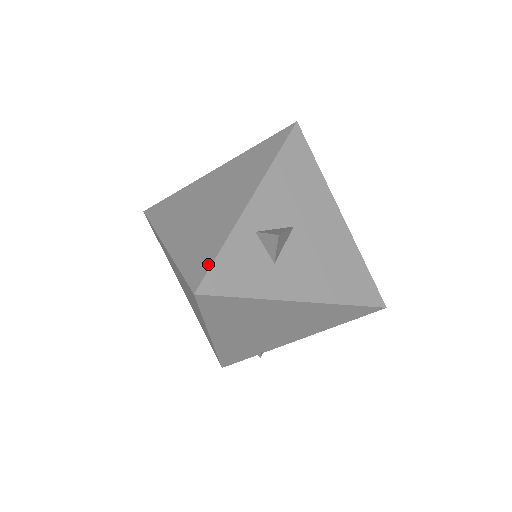
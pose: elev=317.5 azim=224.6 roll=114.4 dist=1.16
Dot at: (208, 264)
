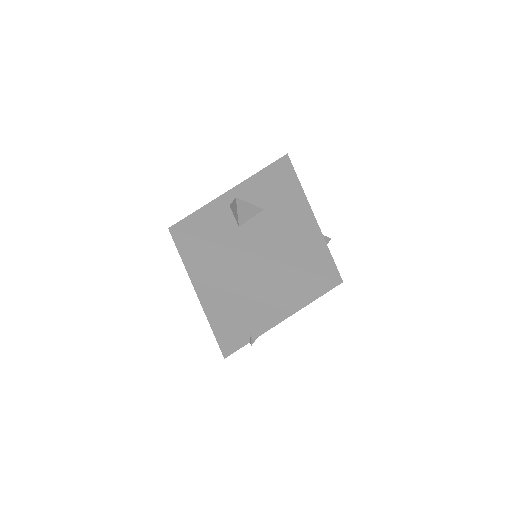
Dot at: (187, 217)
